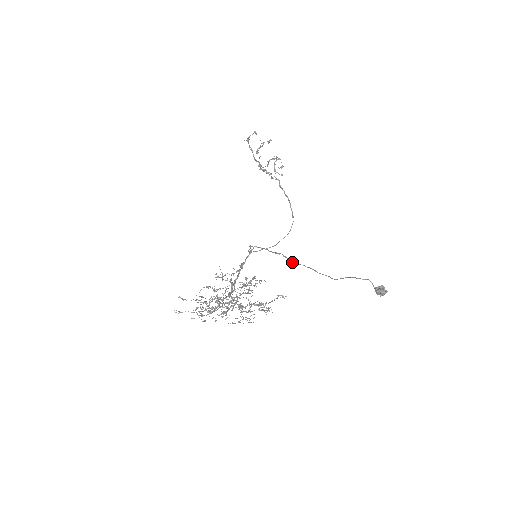
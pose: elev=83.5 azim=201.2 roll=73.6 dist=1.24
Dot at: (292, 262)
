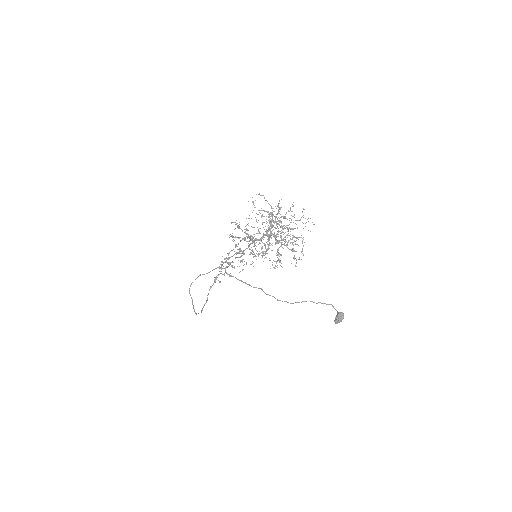
Dot at: occluded
